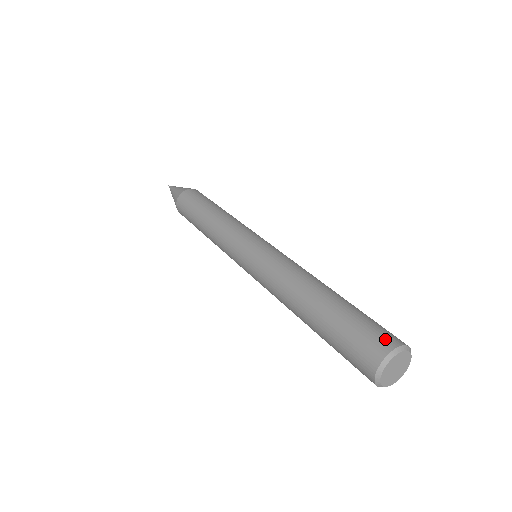
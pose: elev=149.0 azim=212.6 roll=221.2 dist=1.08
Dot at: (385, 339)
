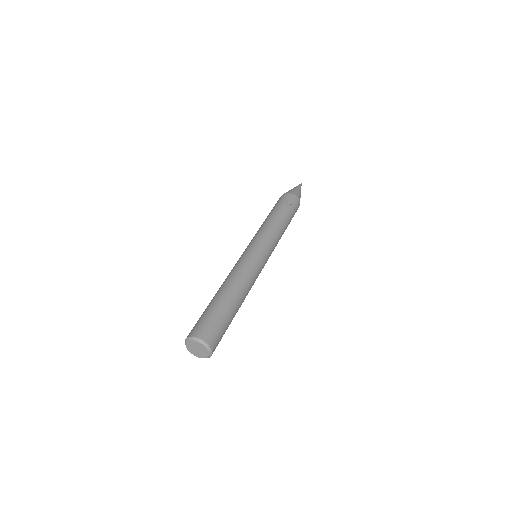
Dot at: (196, 330)
